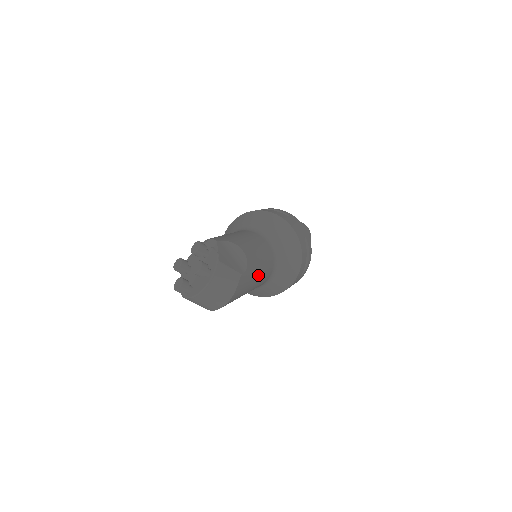
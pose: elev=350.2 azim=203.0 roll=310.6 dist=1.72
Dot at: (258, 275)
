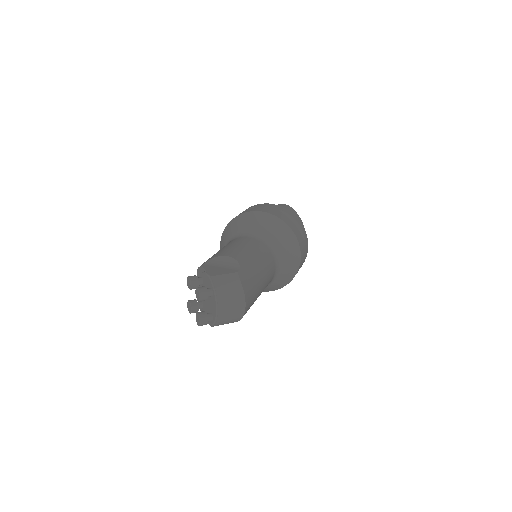
Dot at: (258, 264)
